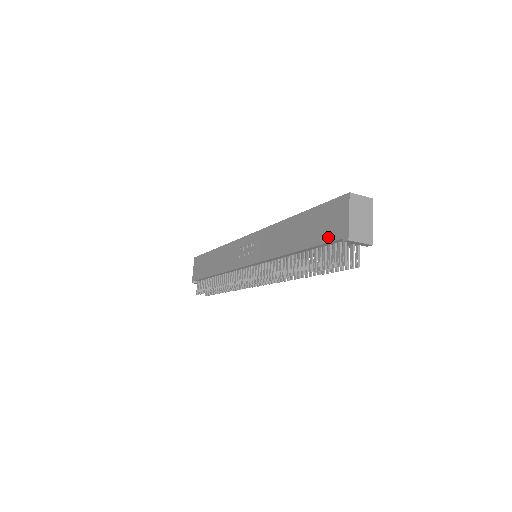
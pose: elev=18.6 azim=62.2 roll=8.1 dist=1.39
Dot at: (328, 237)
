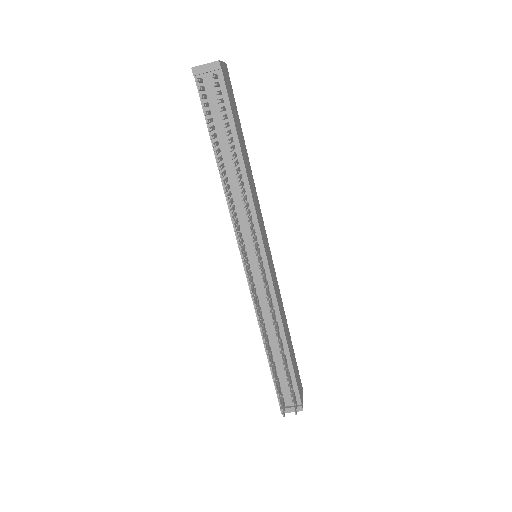
Dot at: (201, 100)
